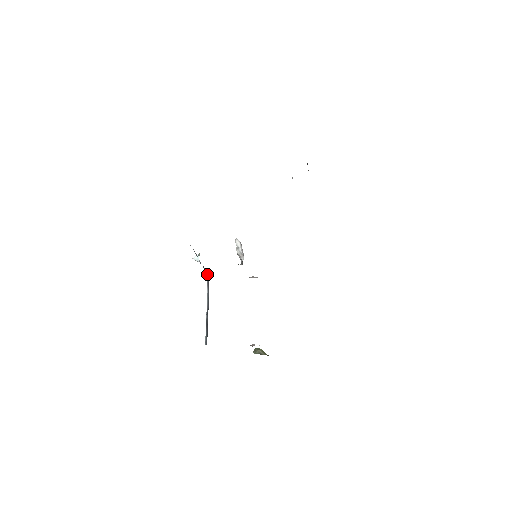
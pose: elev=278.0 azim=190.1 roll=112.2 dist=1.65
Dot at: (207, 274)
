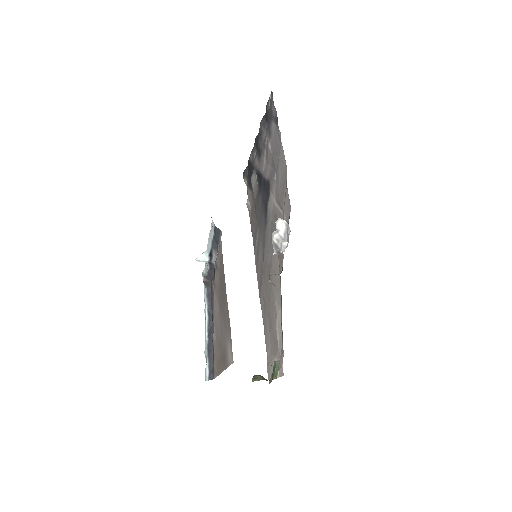
Dot at: (209, 280)
